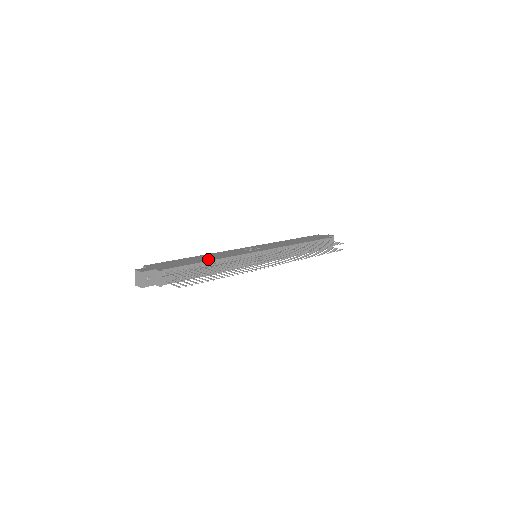
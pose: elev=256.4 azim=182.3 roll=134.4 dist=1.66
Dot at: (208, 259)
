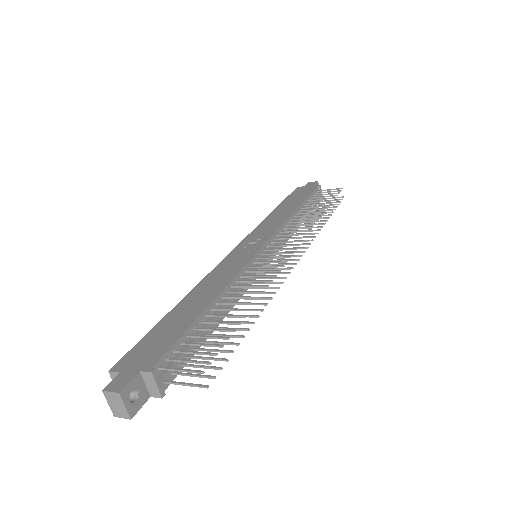
Dot at: (206, 300)
